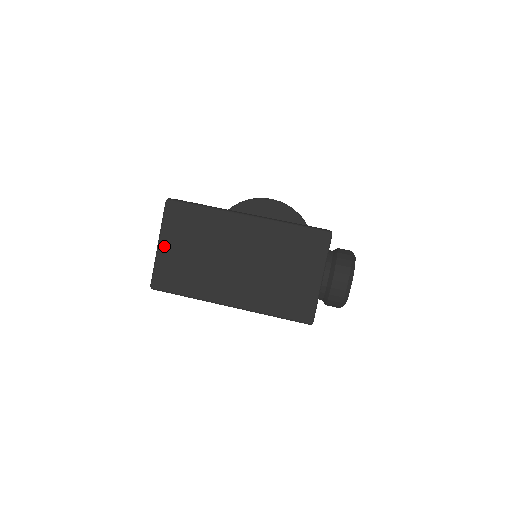
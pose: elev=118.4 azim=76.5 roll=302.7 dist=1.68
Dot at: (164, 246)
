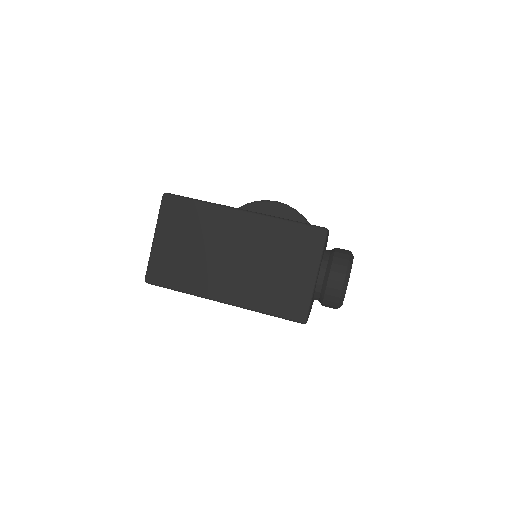
Dot at: (159, 240)
